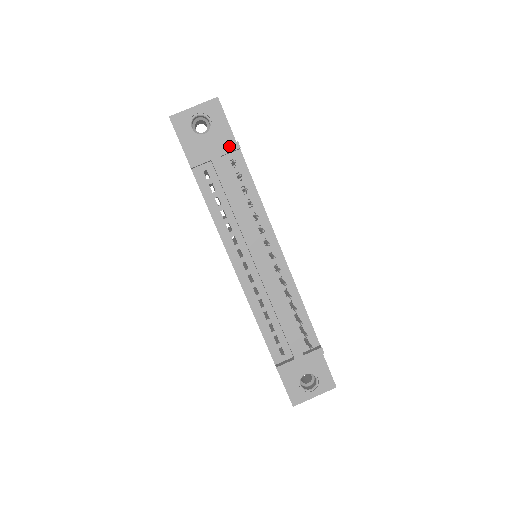
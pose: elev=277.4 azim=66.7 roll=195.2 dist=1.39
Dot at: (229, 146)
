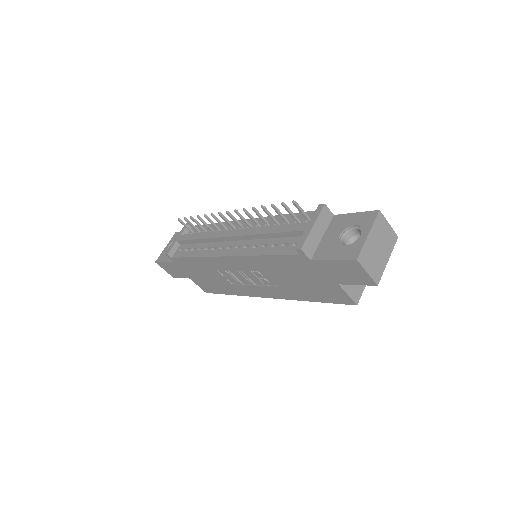
Dot at: (183, 228)
